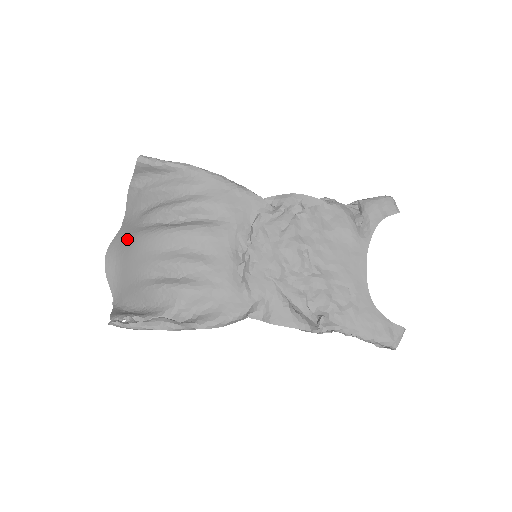
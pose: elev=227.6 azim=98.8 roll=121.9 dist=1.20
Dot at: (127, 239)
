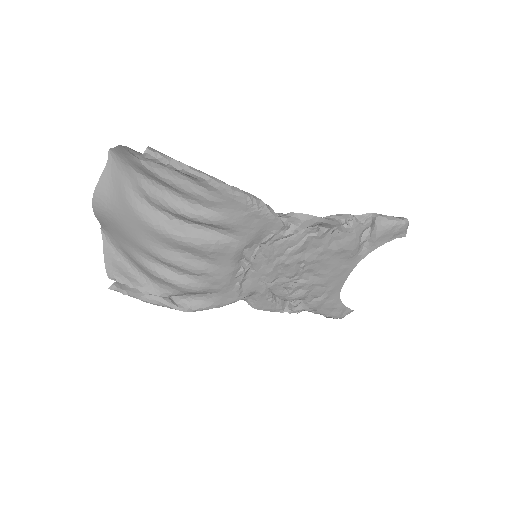
Dot at: (120, 200)
